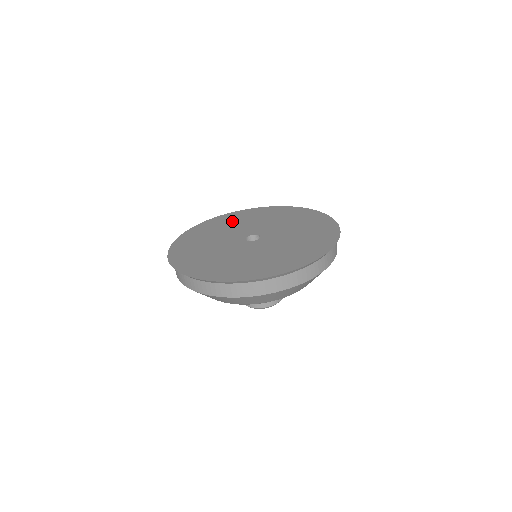
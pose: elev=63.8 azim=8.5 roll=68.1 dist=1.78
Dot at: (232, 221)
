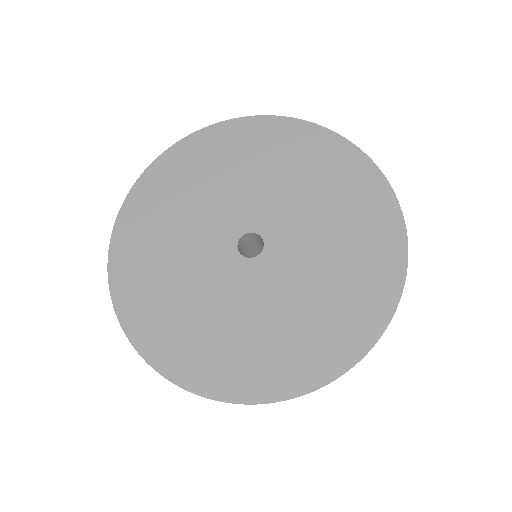
Dot at: (154, 239)
